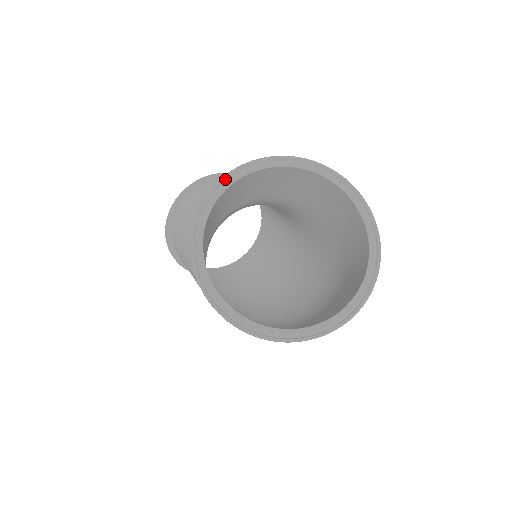
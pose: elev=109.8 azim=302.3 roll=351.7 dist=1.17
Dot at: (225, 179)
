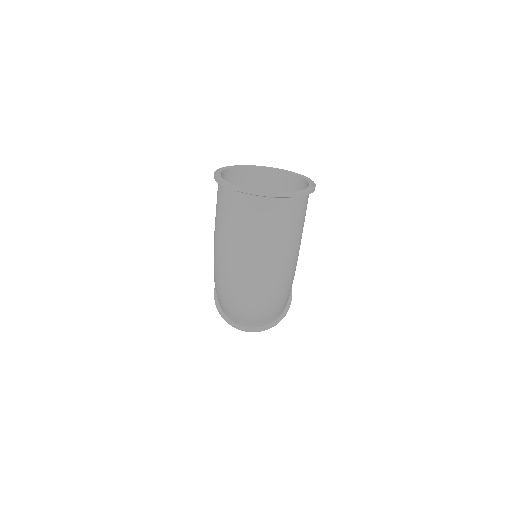
Dot at: (260, 167)
